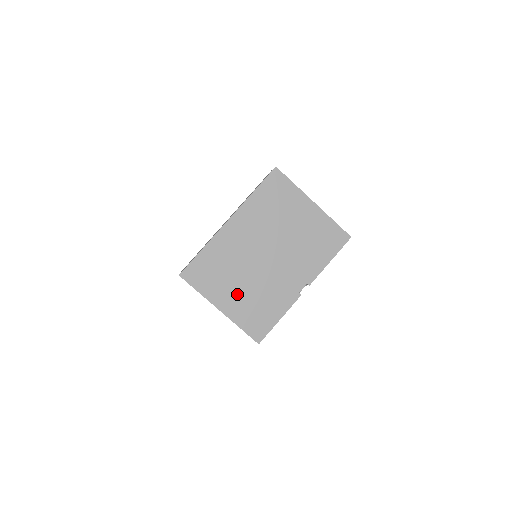
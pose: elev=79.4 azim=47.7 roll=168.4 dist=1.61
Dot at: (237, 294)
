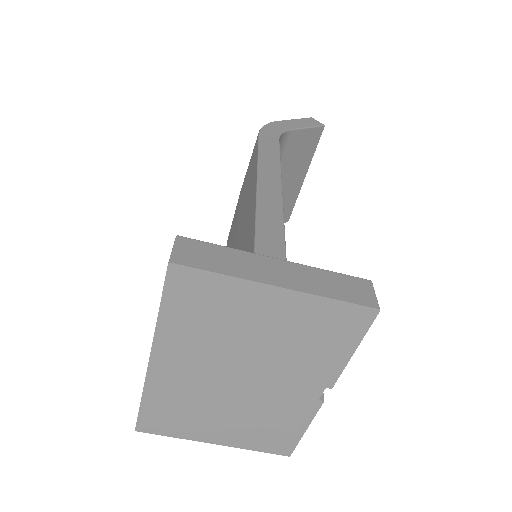
Dot at: (226, 426)
